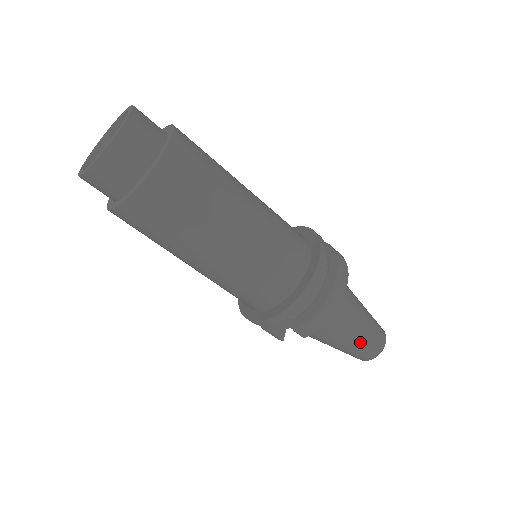
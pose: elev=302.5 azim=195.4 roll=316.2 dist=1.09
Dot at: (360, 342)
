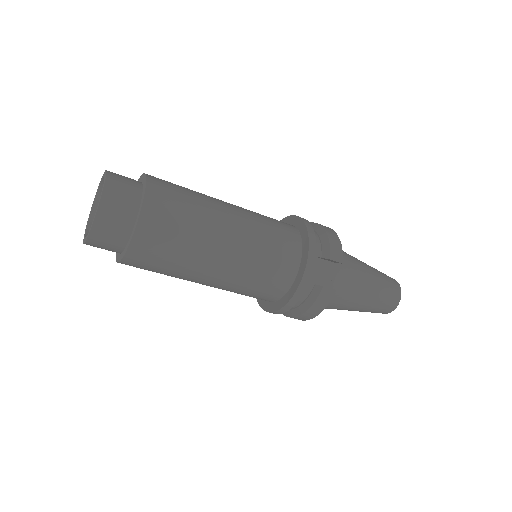
Dot at: (378, 275)
